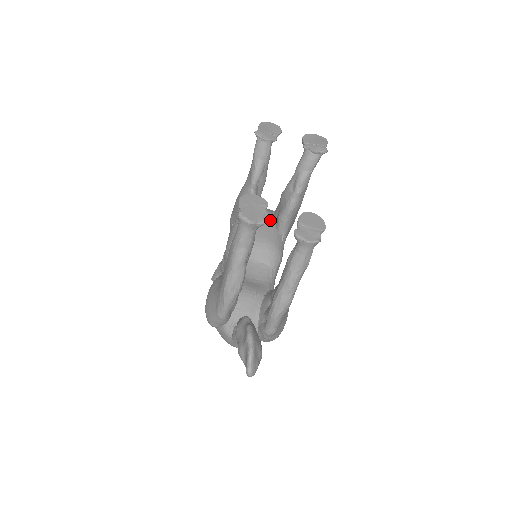
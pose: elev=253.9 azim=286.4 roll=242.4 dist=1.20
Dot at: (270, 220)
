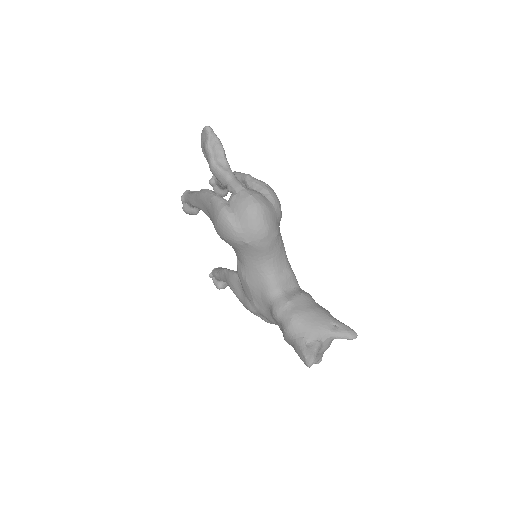
Dot at: occluded
